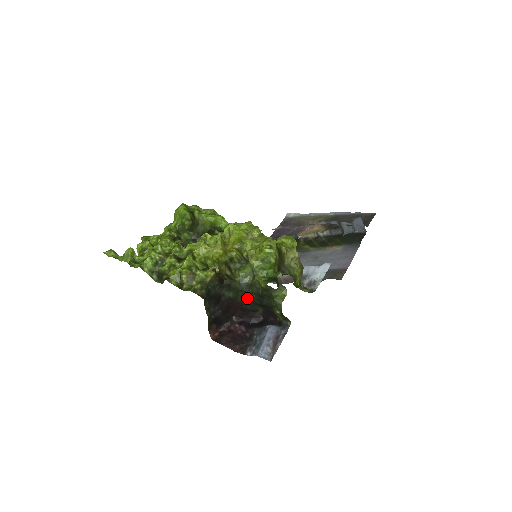
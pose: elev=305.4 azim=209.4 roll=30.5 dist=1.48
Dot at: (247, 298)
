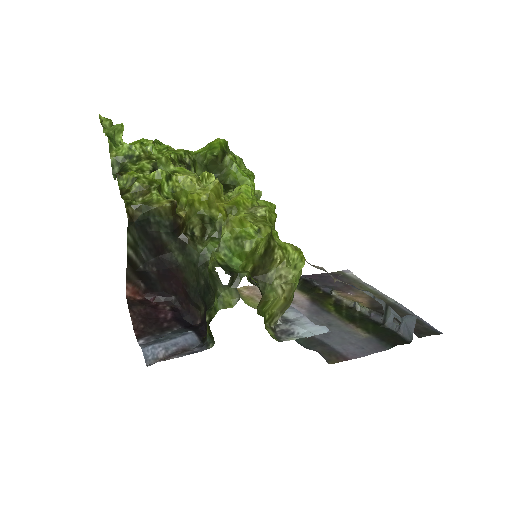
Dot at: (196, 280)
